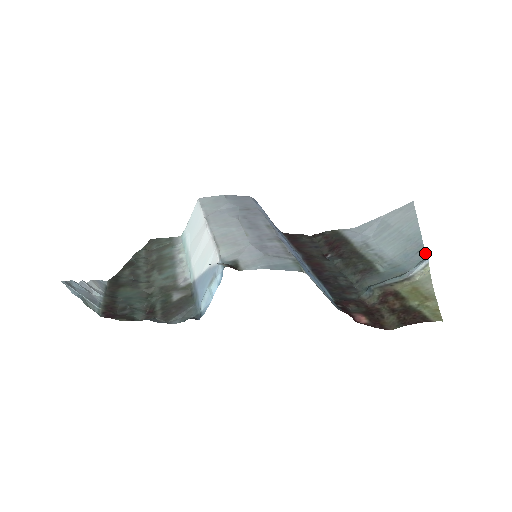
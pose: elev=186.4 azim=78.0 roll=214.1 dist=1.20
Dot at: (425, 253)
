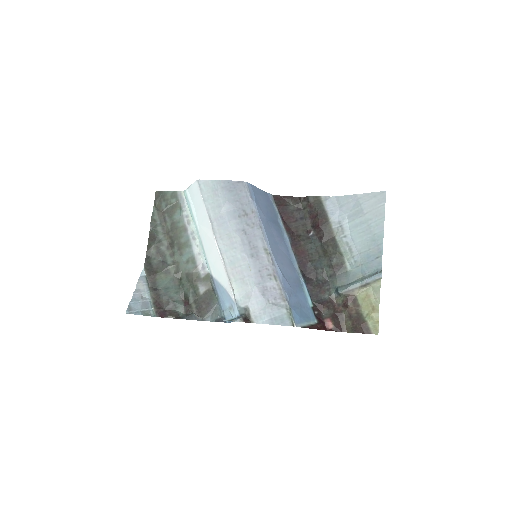
Dot at: occluded
